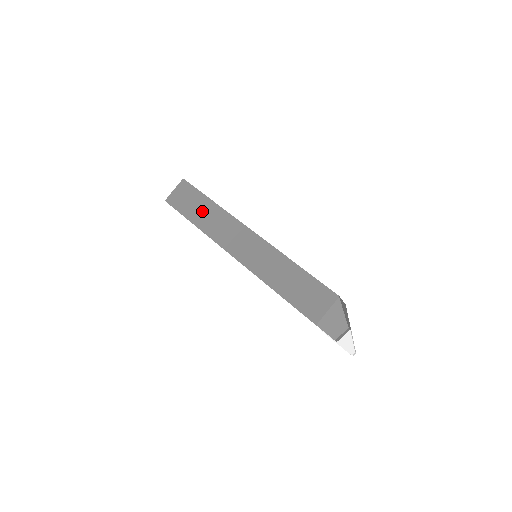
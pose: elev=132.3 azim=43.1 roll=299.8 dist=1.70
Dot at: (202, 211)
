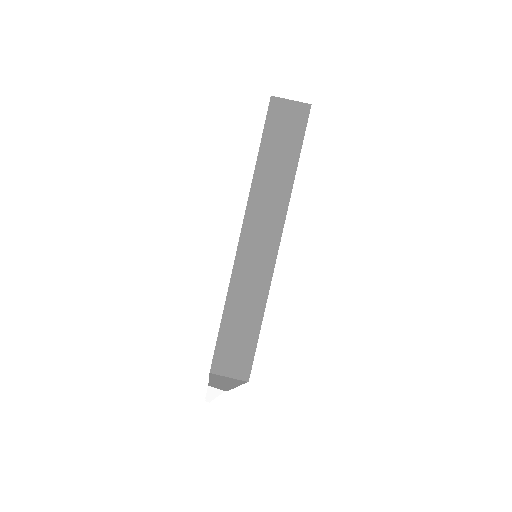
Dot at: (278, 163)
